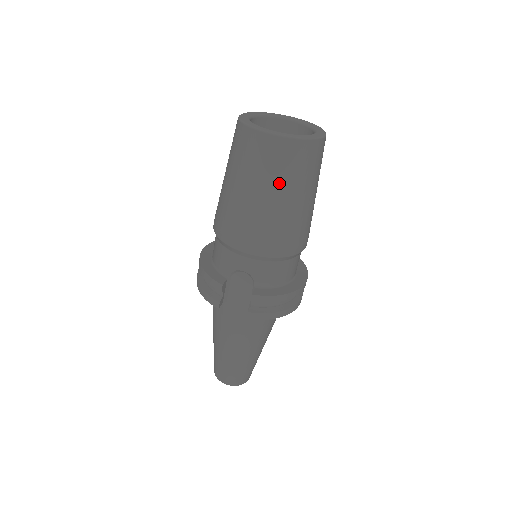
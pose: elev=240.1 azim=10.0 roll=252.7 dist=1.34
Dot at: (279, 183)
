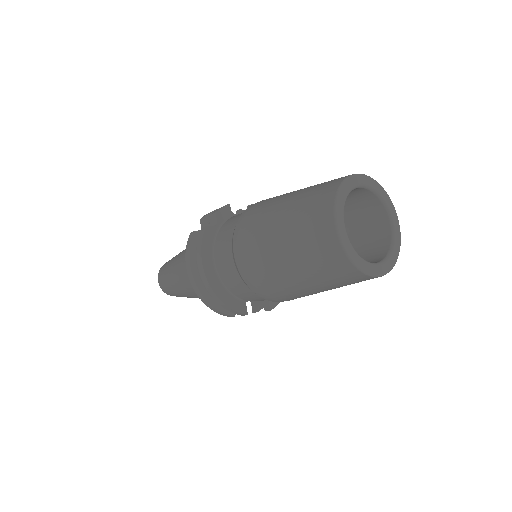
Dot at: occluded
